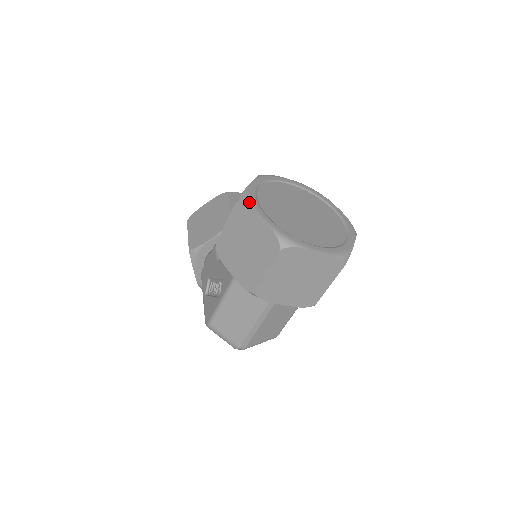
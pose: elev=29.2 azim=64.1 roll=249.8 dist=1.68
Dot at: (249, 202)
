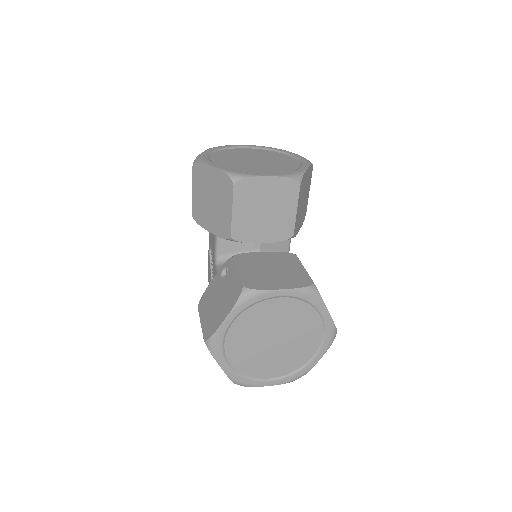
Dot at: (213, 354)
